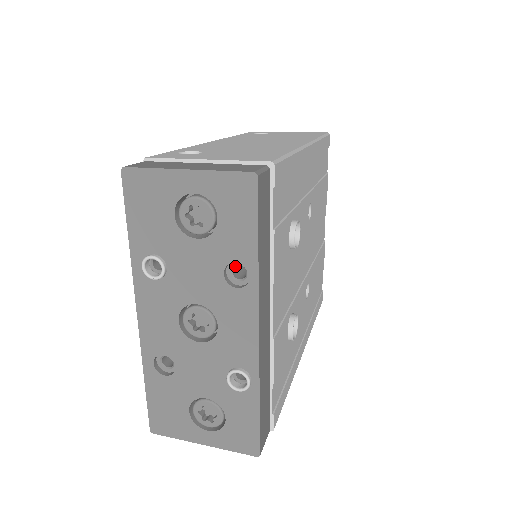
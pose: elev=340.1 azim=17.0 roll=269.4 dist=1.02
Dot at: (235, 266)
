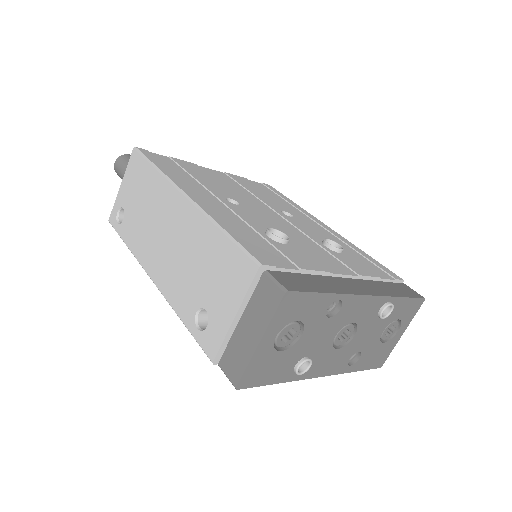
Dot at: occluded
